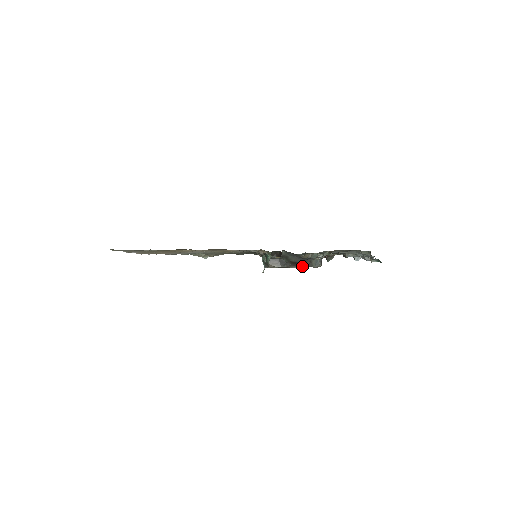
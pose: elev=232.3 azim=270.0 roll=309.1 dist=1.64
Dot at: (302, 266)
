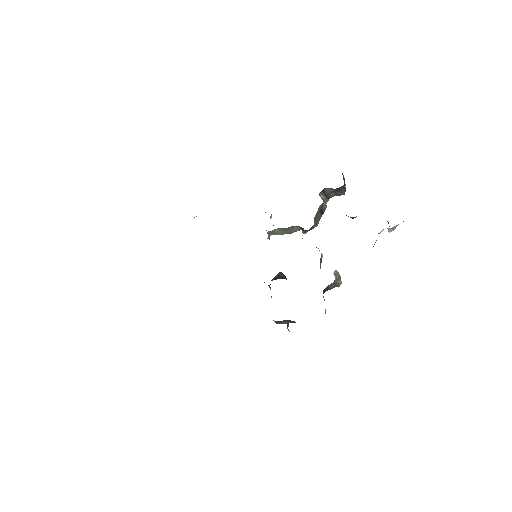
Dot at: occluded
